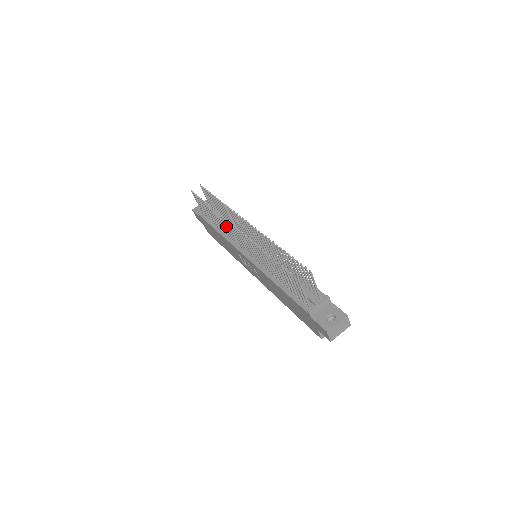
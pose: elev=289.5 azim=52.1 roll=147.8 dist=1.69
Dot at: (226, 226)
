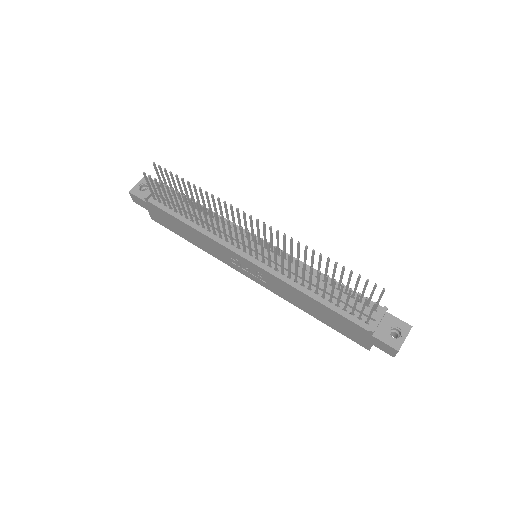
Dot at: (217, 224)
